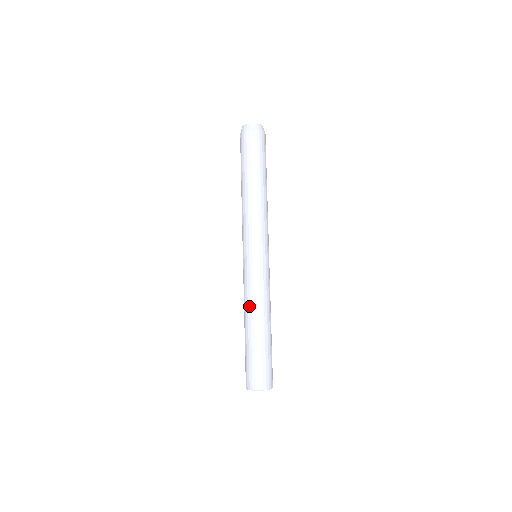
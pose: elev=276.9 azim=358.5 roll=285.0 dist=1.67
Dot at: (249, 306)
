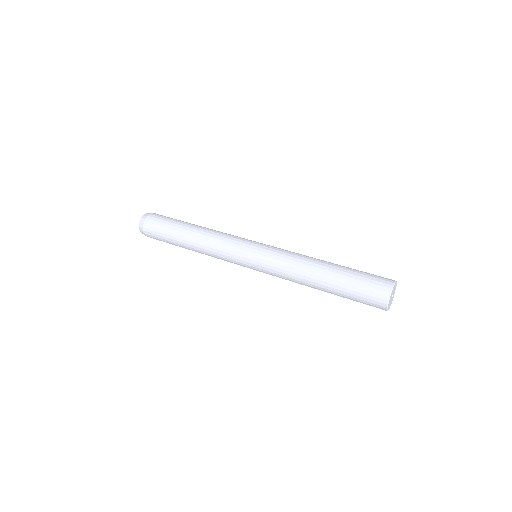
Dot at: (303, 261)
